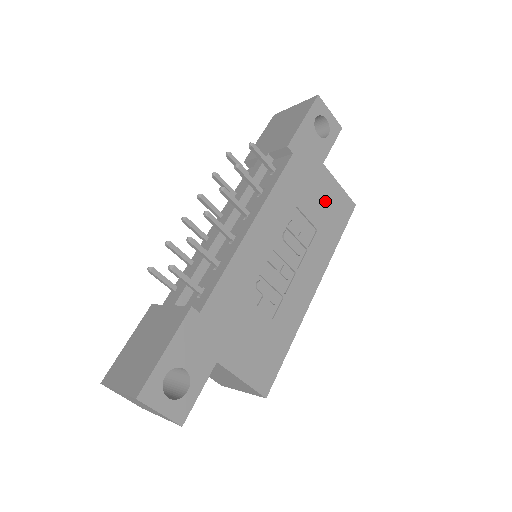
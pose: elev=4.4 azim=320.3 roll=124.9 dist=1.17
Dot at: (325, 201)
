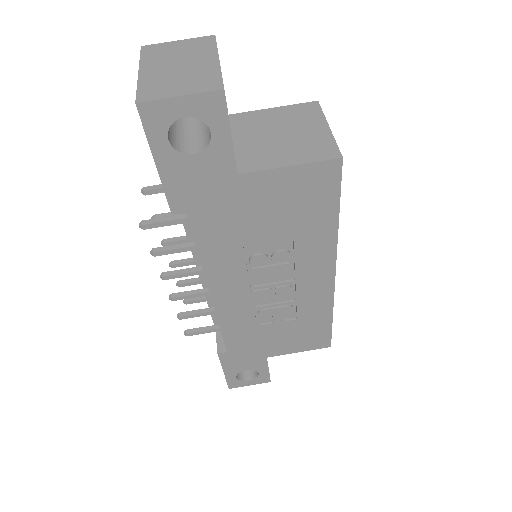
Dot at: (280, 205)
